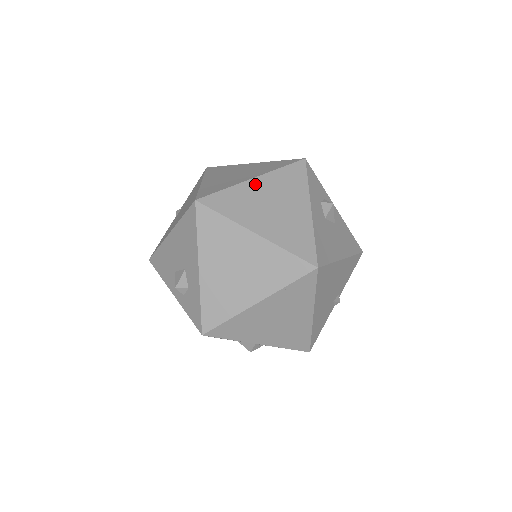
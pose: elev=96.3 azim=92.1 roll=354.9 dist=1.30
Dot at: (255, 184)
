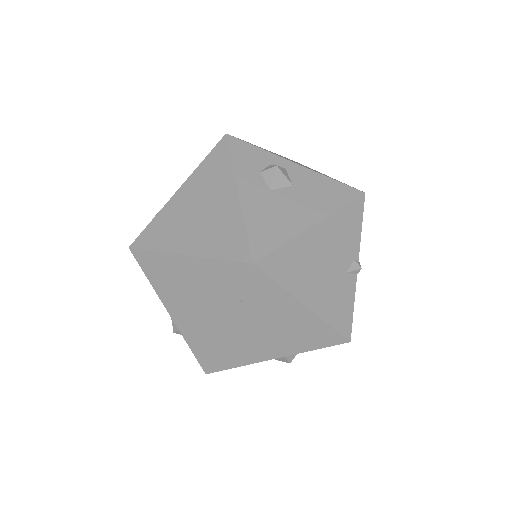
Dot at: (179, 197)
